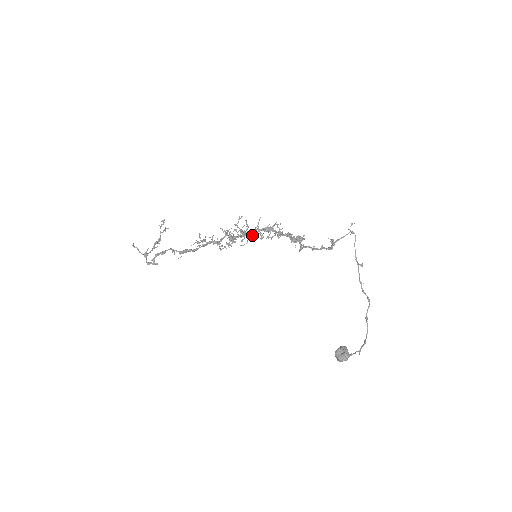
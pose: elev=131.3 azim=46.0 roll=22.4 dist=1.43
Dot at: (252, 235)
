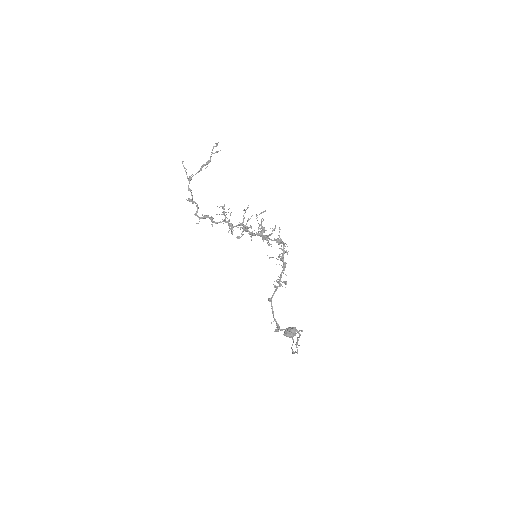
Dot at: (264, 235)
